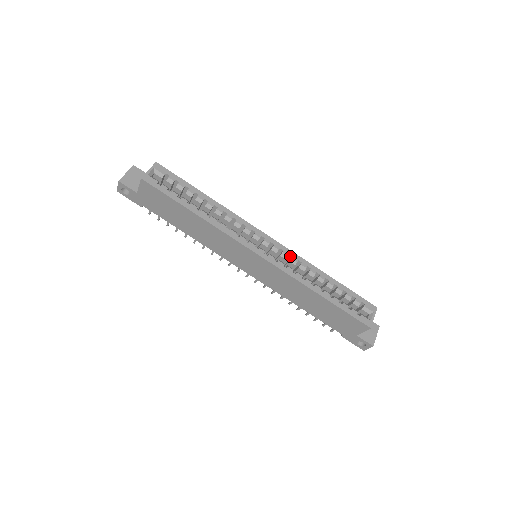
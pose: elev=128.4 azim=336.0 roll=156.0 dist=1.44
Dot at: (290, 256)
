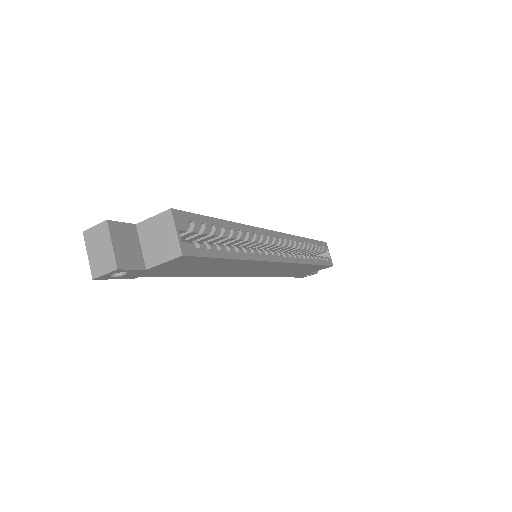
Dot at: (288, 240)
